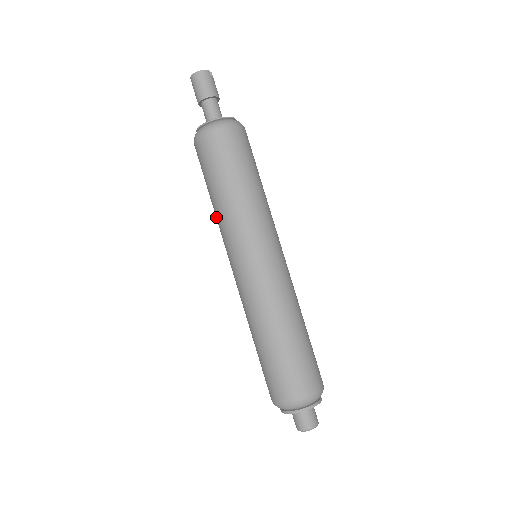
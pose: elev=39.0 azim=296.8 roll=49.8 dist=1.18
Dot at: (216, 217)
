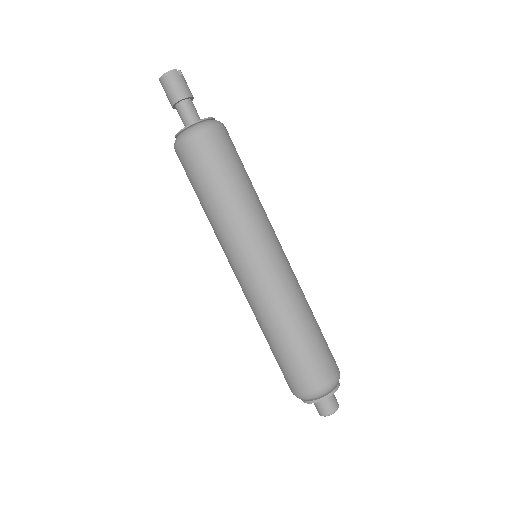
Dot at: occluded
